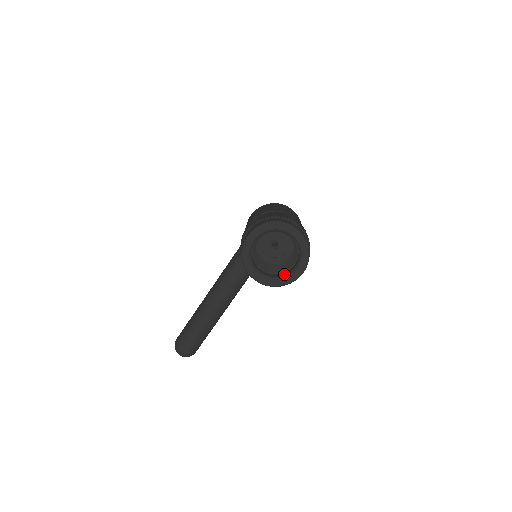
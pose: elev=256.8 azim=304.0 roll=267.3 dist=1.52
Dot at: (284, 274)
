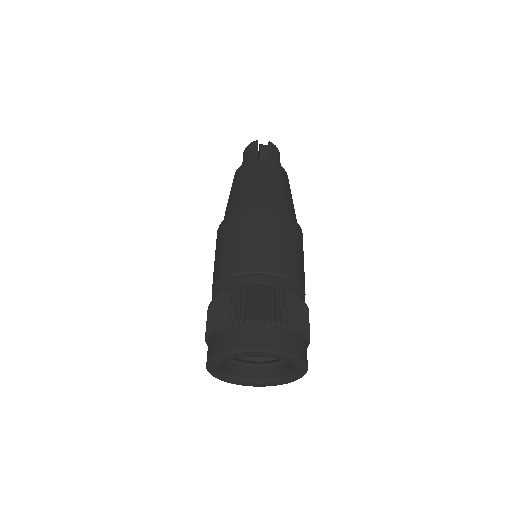
Dot at: (283, 372)
